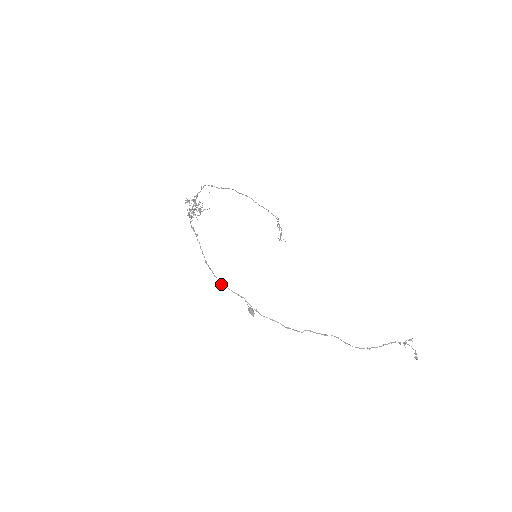
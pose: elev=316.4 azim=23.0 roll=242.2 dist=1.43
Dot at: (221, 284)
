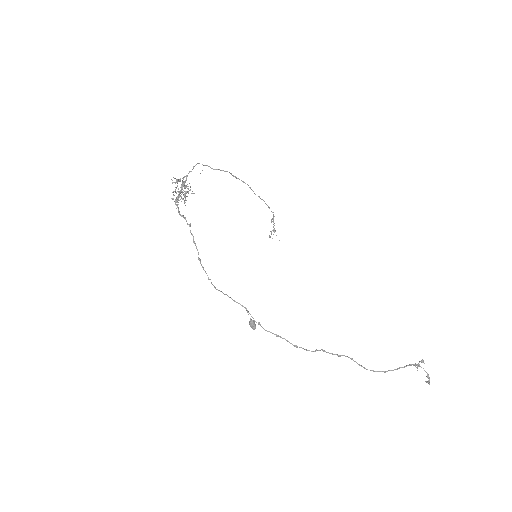
Dot at: (216, 289)
